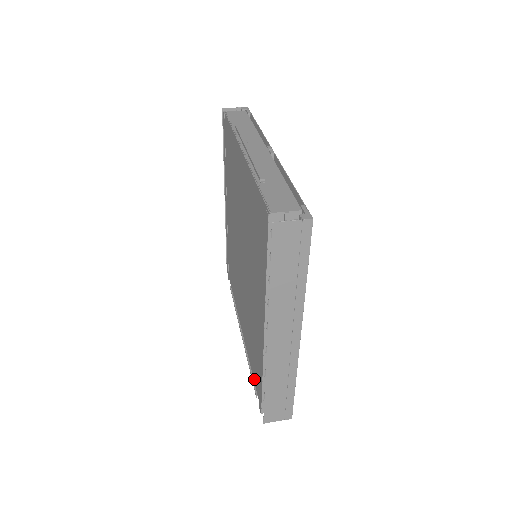
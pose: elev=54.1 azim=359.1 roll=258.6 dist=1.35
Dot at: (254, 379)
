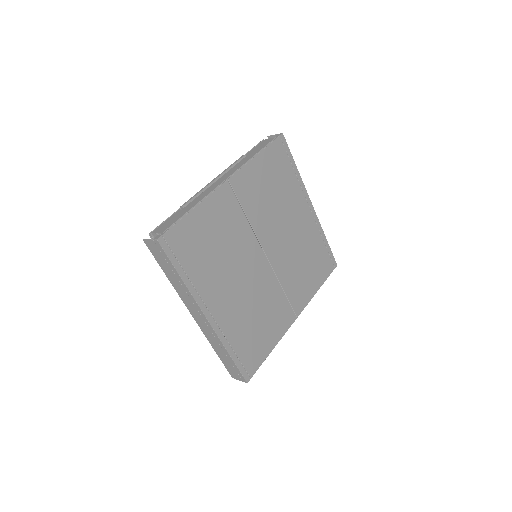
Dot at: occluded
